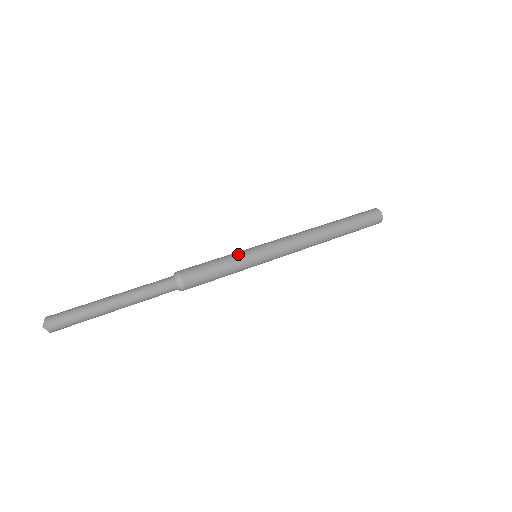
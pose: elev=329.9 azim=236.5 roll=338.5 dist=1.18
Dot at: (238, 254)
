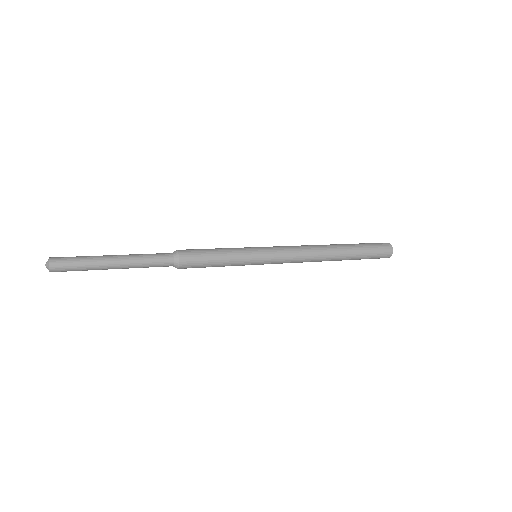
Dot at: (240, 253)
